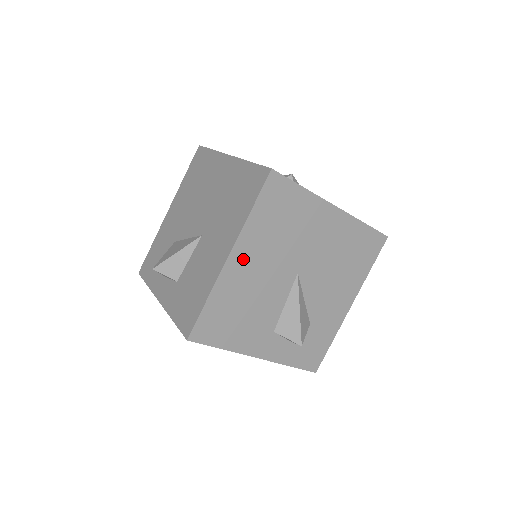
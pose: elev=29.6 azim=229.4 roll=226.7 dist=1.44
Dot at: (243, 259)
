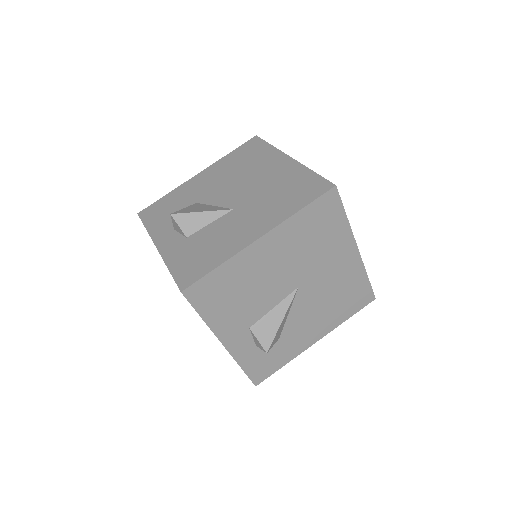
Dot at: (269, 247)
